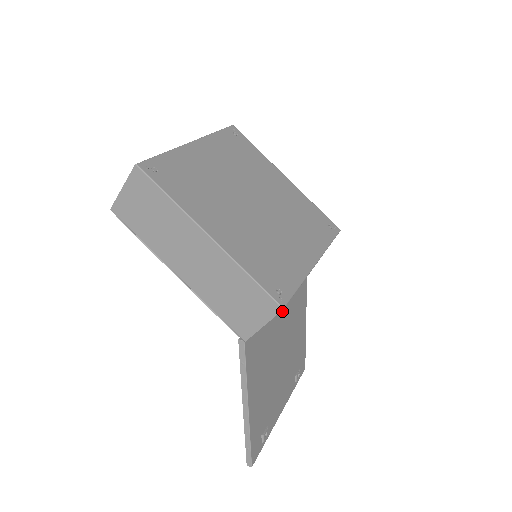
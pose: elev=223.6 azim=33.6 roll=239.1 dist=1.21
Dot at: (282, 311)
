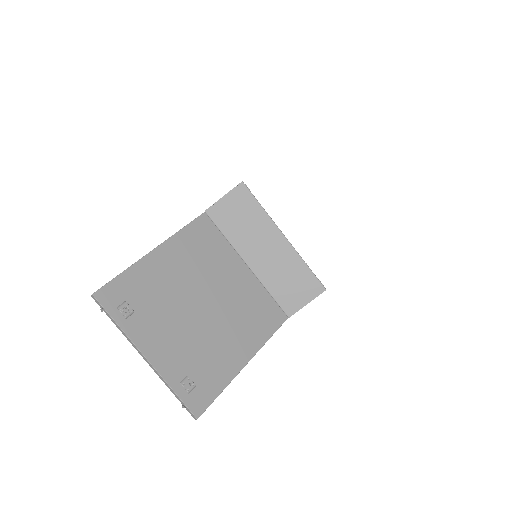
Dot at: (237, 280)
